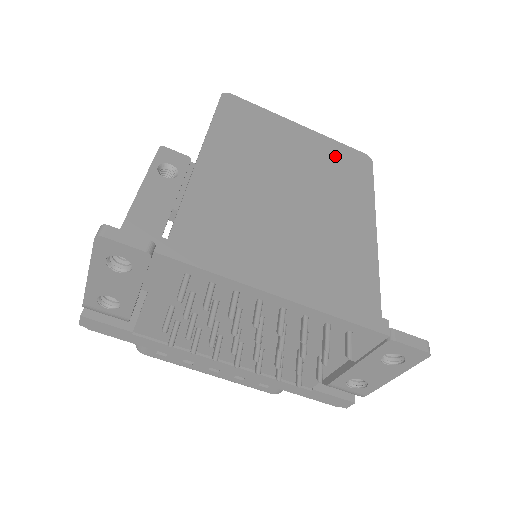
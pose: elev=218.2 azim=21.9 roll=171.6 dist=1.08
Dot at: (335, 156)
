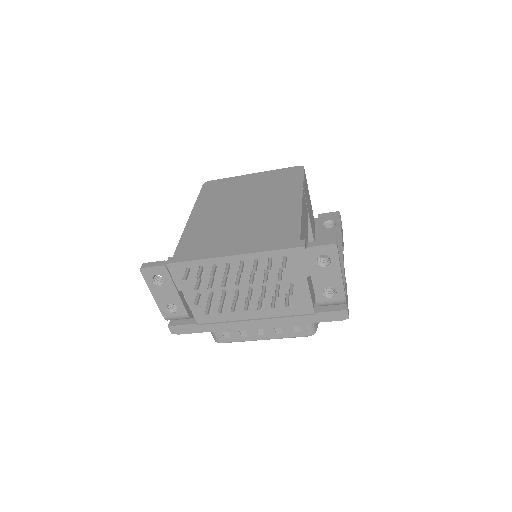
Dot at: (276, 177)
